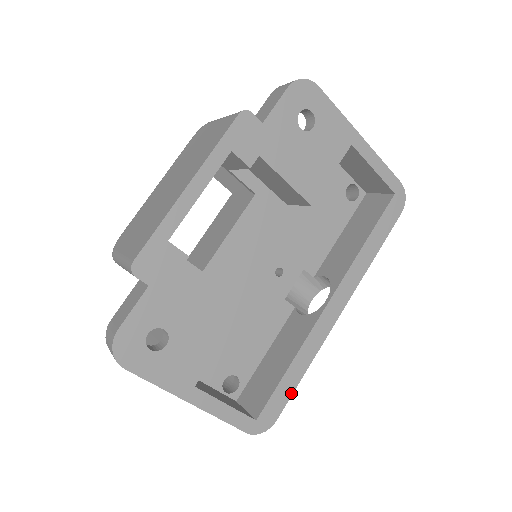
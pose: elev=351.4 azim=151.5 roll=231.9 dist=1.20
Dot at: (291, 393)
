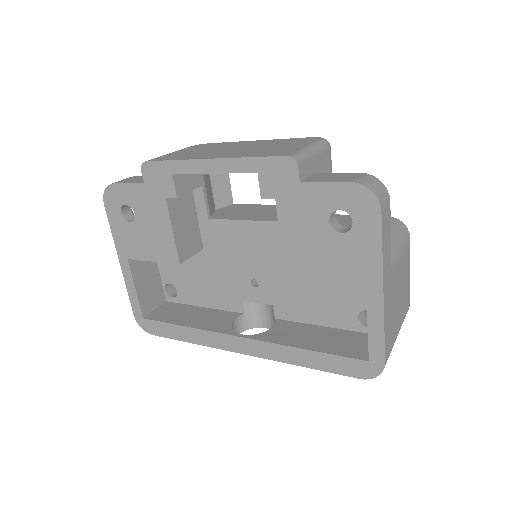
Dot at: (172, 337)
